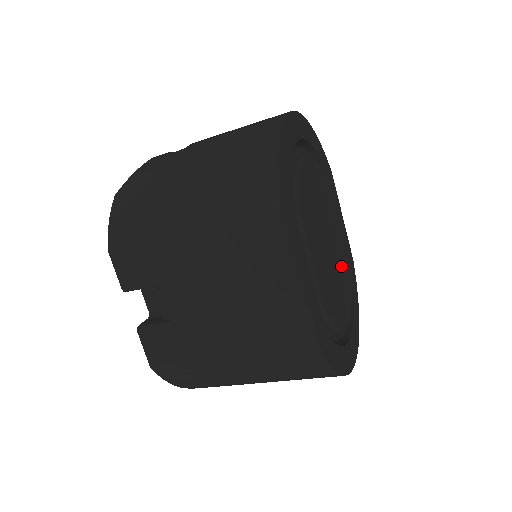
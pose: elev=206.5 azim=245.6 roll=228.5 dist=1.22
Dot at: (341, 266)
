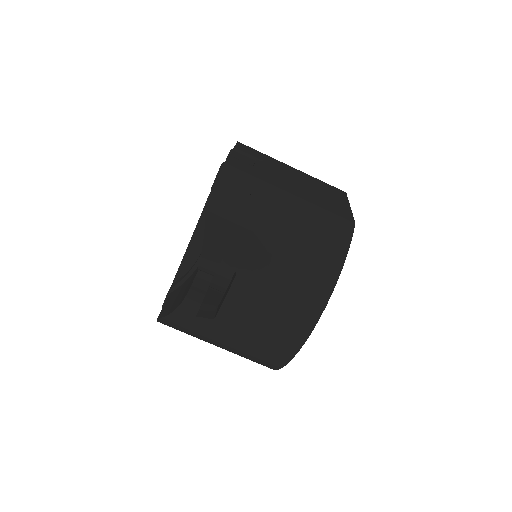
Dot at: occluded
